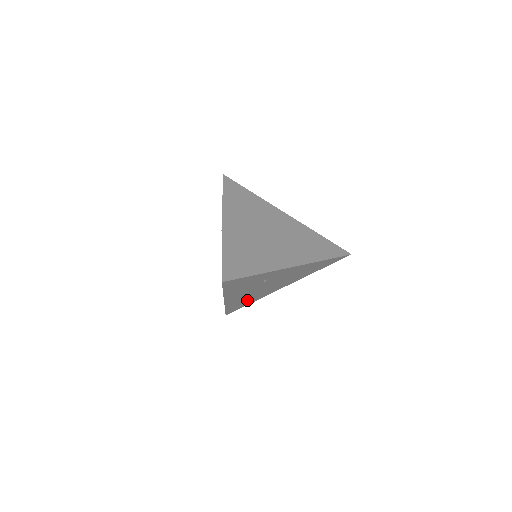
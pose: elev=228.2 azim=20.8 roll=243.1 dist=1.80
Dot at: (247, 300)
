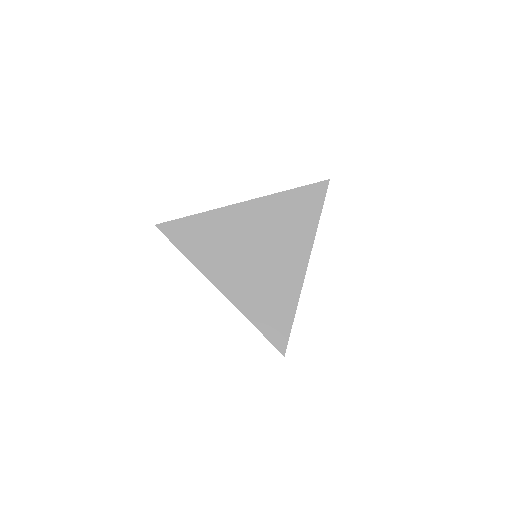
Dot at: occluded
